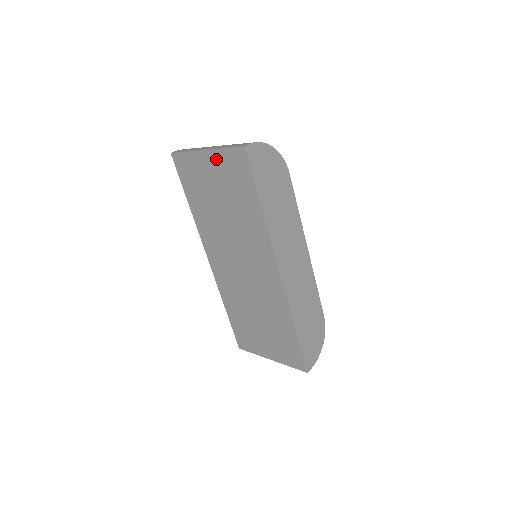
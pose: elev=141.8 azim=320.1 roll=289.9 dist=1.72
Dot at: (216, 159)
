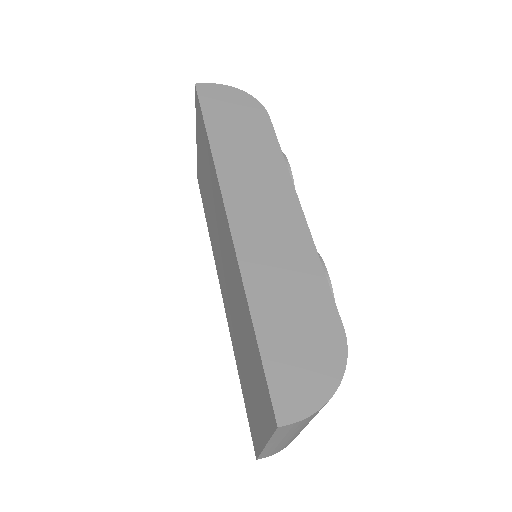
Dot at: (198, 134)
